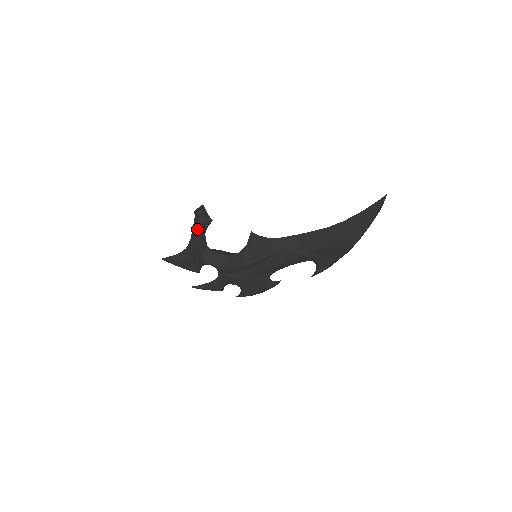
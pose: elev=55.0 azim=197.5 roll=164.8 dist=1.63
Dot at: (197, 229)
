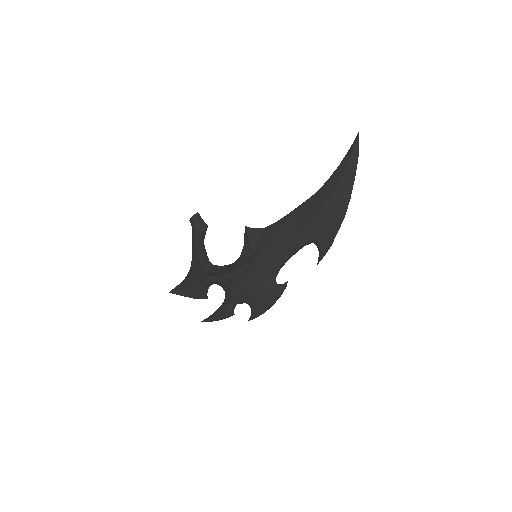
Dot at: (195, 239)
